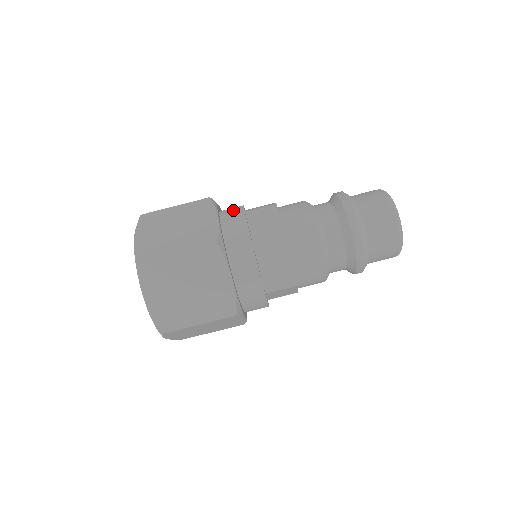
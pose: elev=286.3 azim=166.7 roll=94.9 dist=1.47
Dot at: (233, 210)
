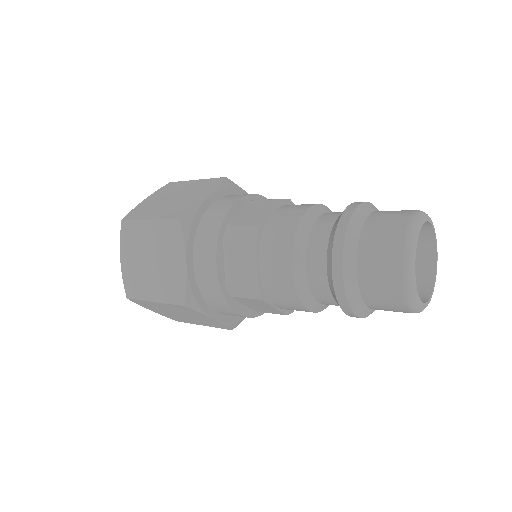
Dot at: (207, 239)
